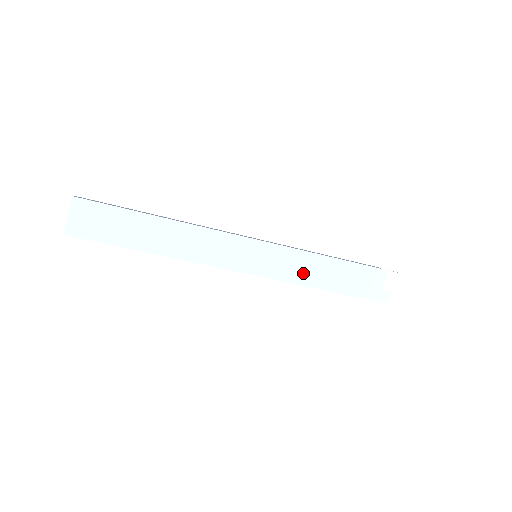
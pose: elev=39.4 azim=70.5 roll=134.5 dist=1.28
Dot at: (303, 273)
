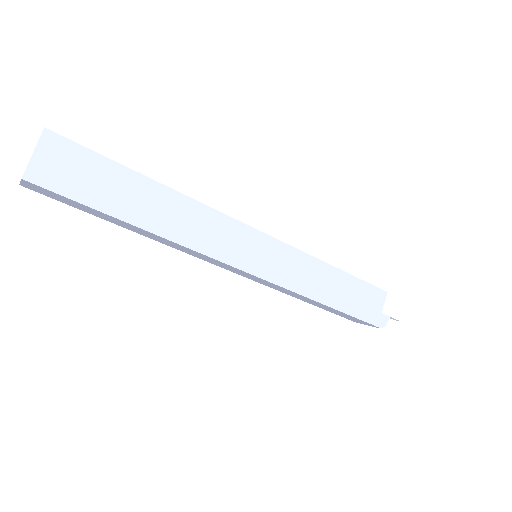
Dot at: (308, 282)
